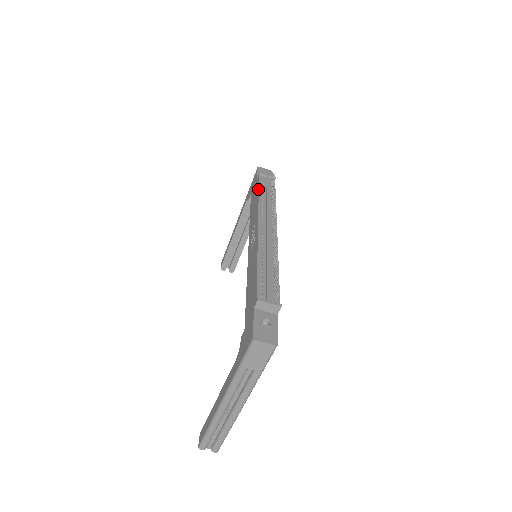
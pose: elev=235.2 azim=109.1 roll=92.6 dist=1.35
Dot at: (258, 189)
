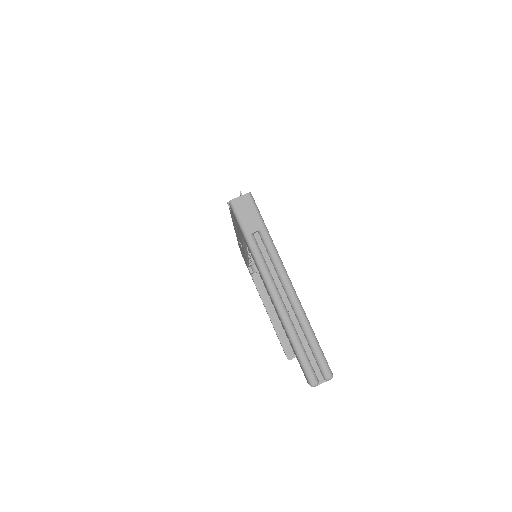
Dot at: occluded
